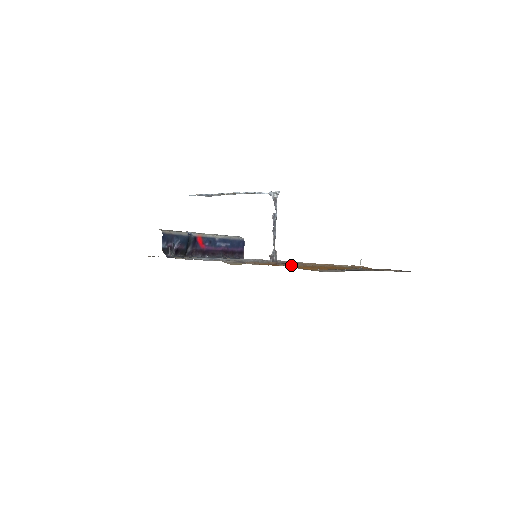
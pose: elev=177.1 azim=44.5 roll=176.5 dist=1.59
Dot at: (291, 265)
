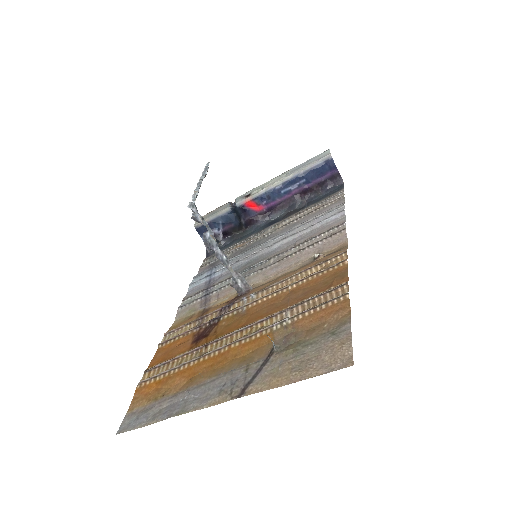
Dot at: (143, 382)
